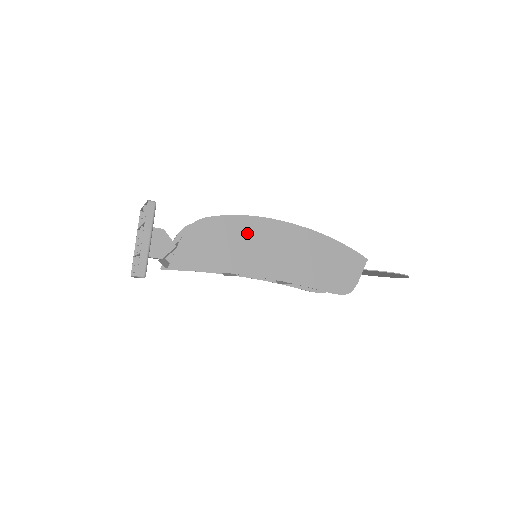
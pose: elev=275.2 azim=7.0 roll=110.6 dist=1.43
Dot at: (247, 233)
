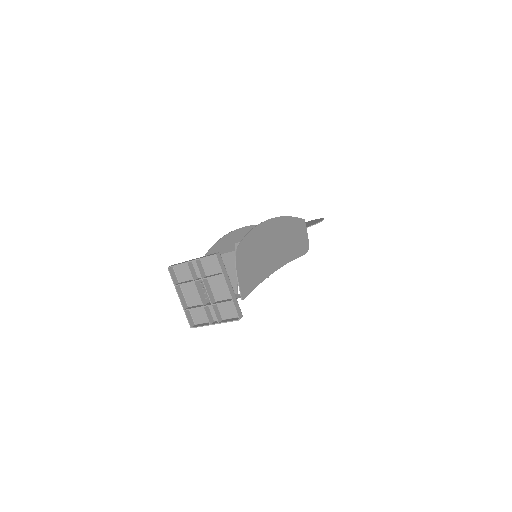
Dot at: (259, 242)
